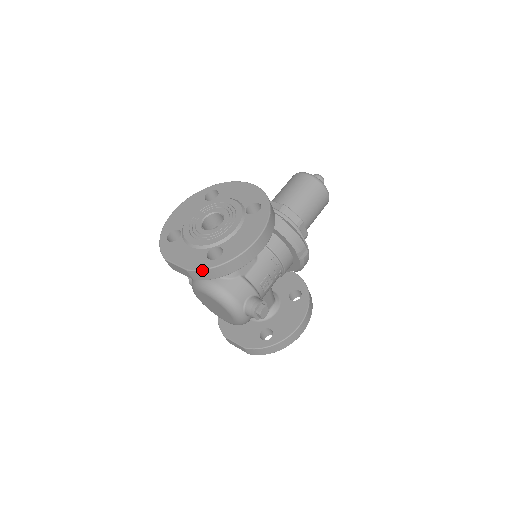
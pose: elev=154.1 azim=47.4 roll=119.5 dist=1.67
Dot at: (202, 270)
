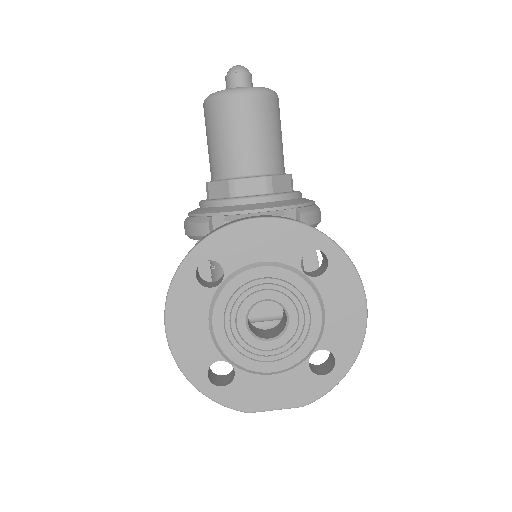
Dot at: occluded
